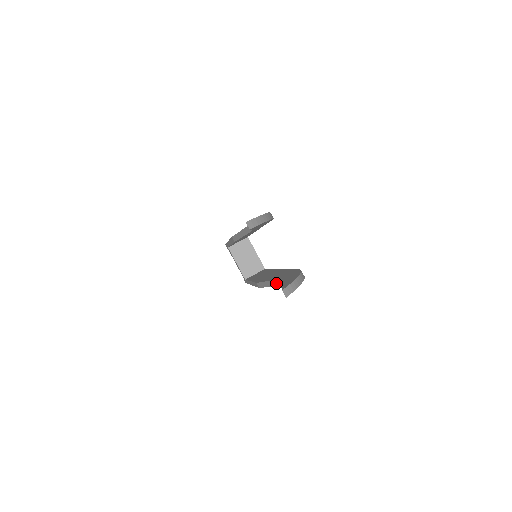
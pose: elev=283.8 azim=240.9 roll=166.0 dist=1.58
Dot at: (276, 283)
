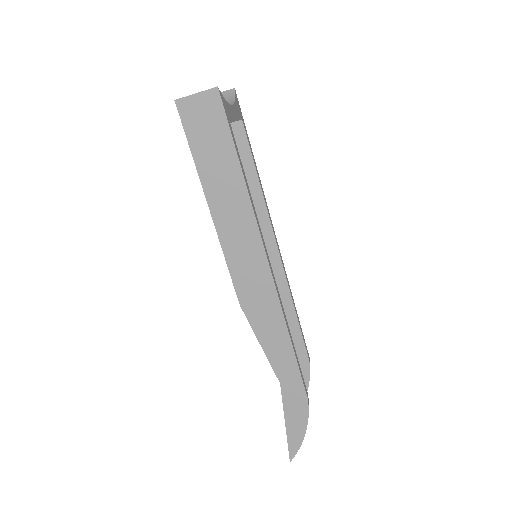
Dot at: occluded
